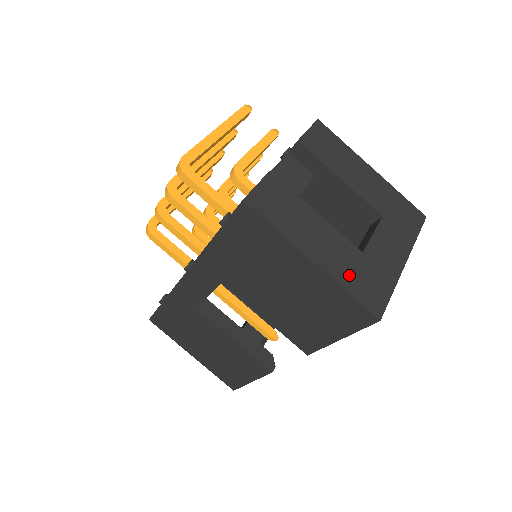
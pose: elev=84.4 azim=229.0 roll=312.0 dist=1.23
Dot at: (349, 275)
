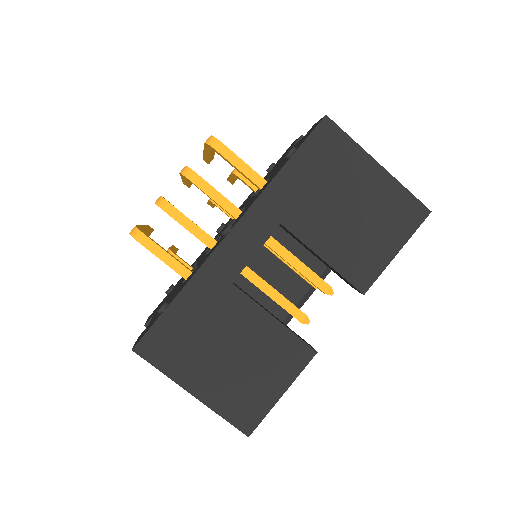
Dot at: occluded
